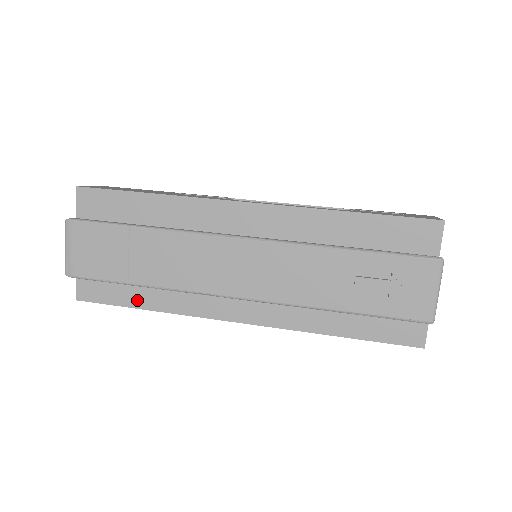
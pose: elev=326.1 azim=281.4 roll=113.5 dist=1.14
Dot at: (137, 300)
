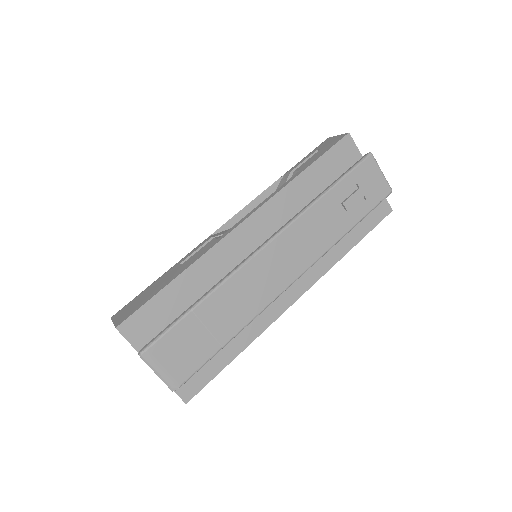
Dot at: (227, 356)
